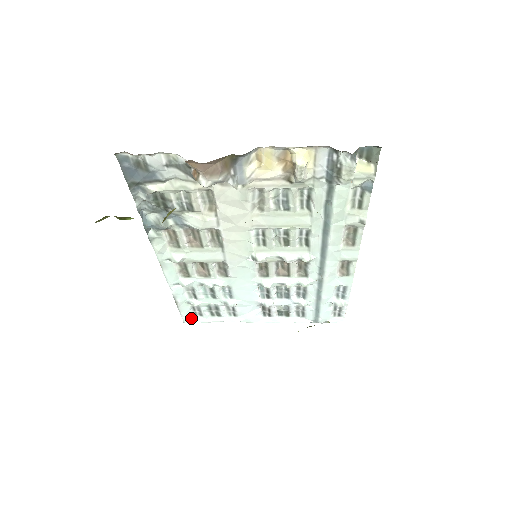
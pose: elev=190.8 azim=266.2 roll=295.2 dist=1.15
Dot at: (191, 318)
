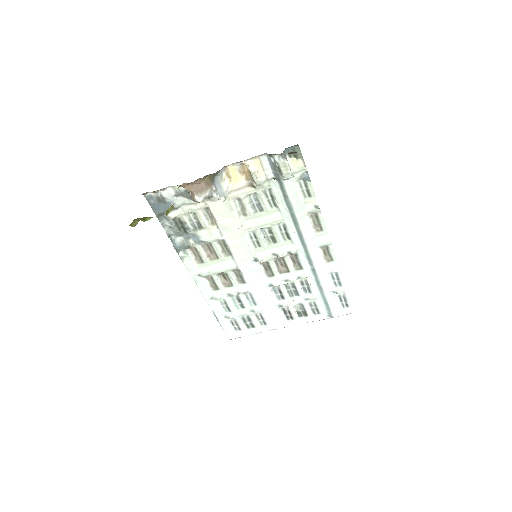
Dot at: (233, 334)
